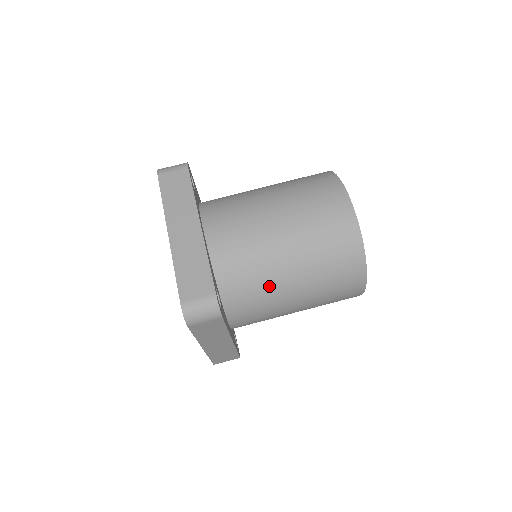
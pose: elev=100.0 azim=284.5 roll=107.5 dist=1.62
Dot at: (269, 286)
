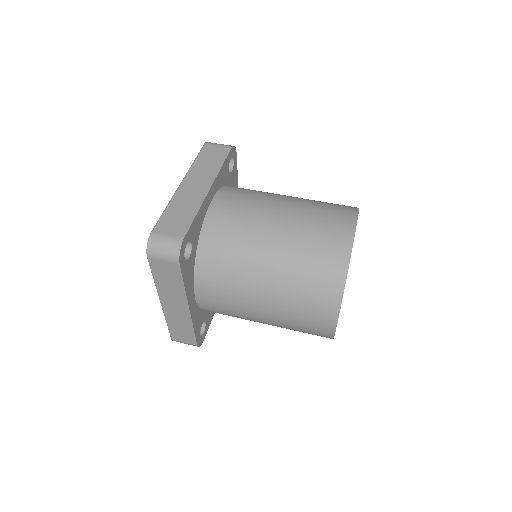
Dot at: (242, 270)
